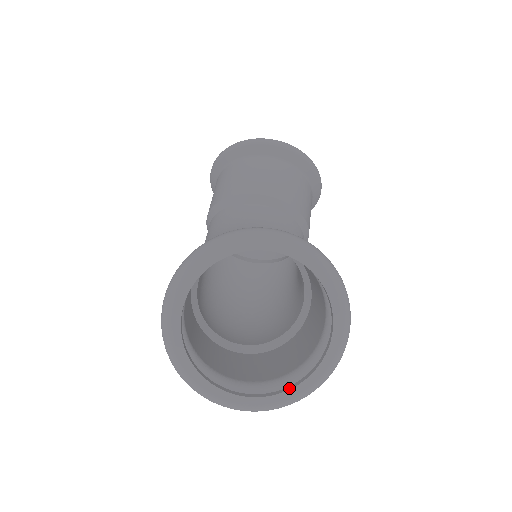
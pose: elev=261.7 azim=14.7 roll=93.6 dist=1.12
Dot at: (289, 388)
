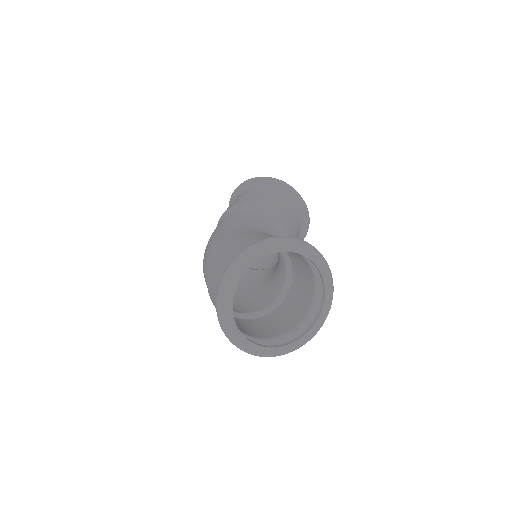
Dot at: (262, 345)
